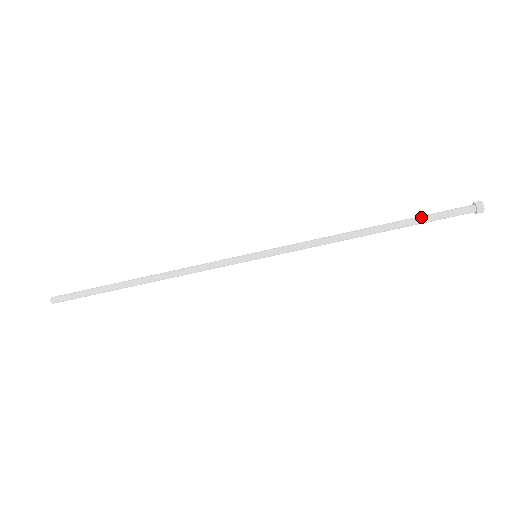
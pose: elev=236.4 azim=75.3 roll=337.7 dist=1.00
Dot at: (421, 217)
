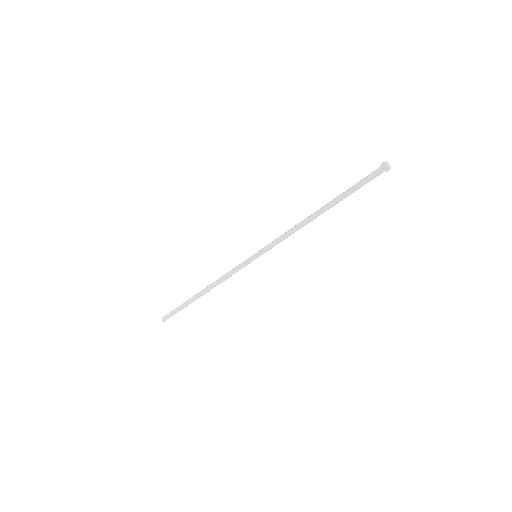
Dot at: (348, 193)
